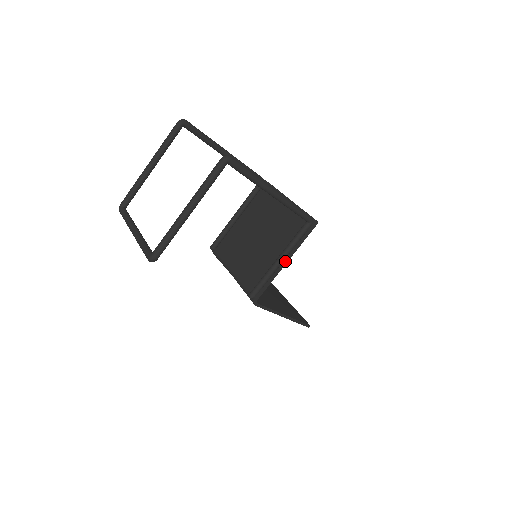
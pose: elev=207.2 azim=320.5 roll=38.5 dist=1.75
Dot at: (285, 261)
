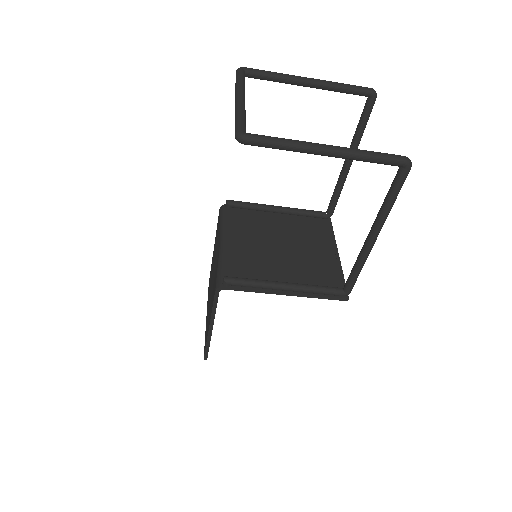
Dot at: (287, 292)
